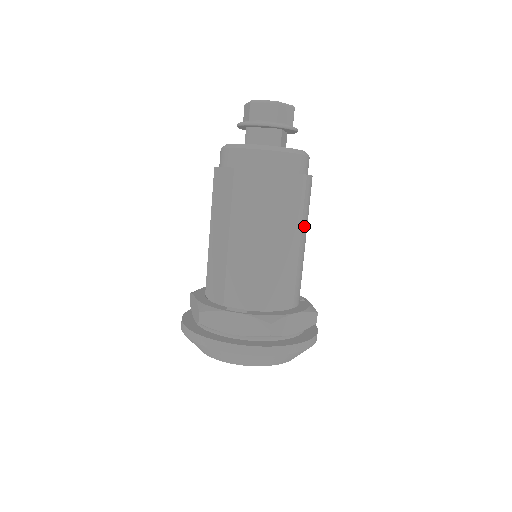
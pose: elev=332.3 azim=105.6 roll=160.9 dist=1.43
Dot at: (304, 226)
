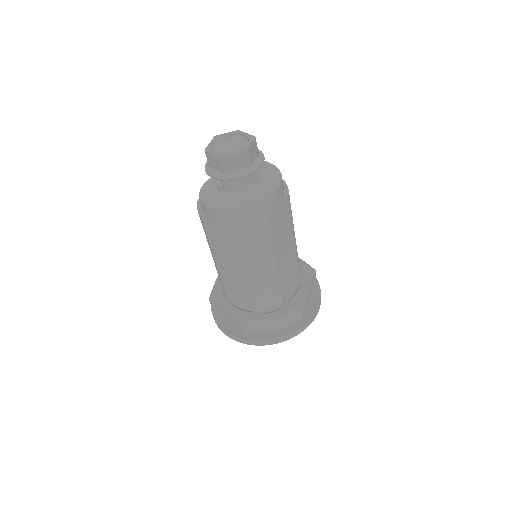
Dot at: occluded
